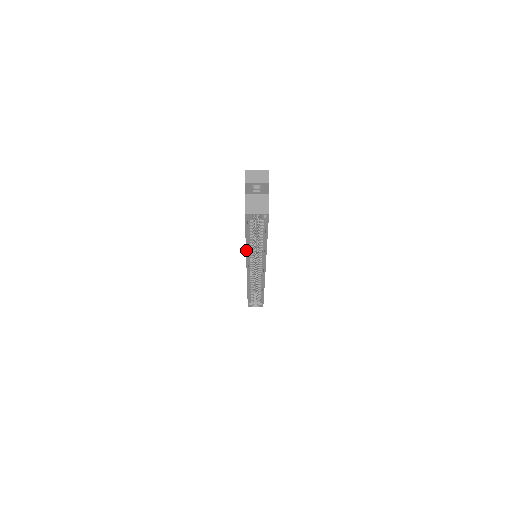
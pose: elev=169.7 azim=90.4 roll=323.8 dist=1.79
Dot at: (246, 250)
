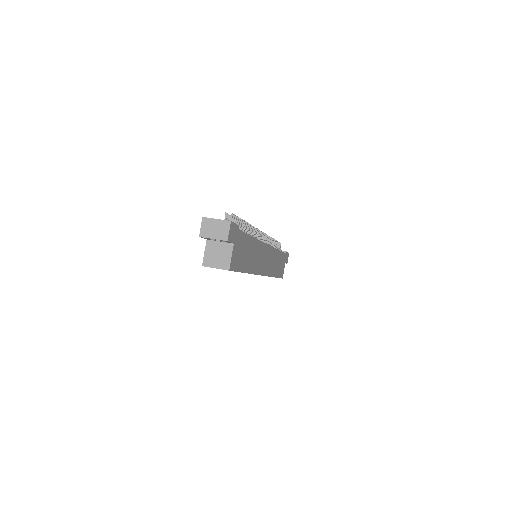
Dot at: occluded
